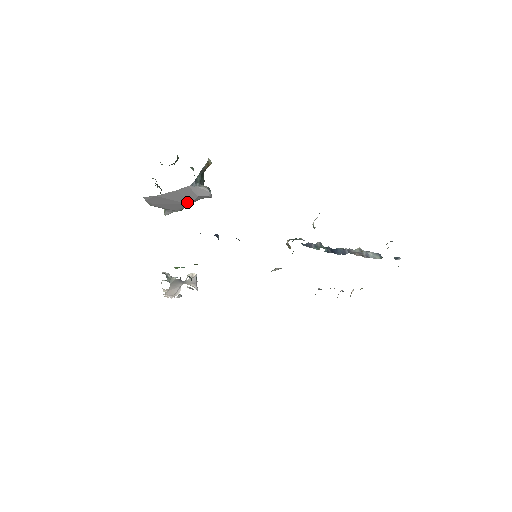
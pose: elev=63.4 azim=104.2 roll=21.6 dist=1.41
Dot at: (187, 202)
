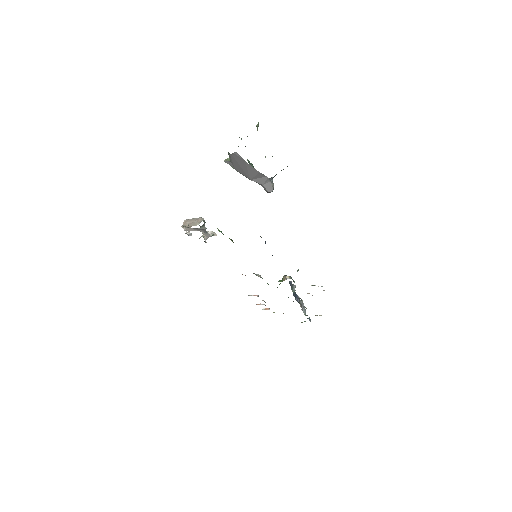
Dot at: (251, 178)
